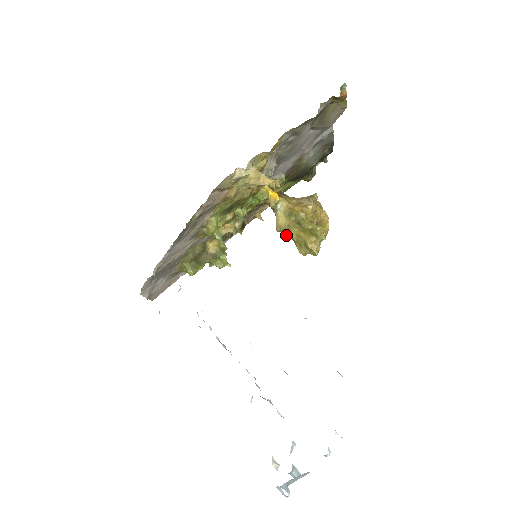
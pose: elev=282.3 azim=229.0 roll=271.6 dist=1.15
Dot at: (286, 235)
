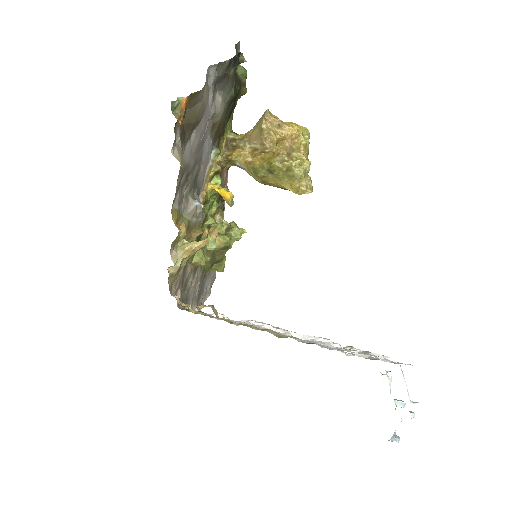
Dot at: occluded
